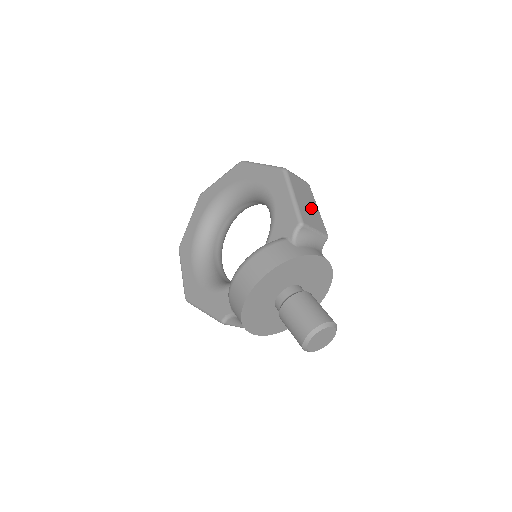
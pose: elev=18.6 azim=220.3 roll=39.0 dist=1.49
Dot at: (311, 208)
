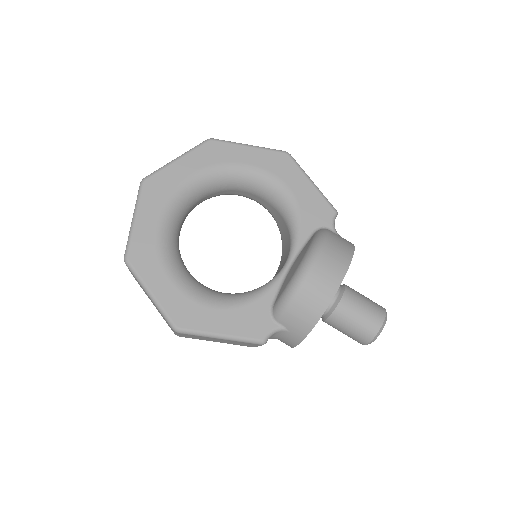
Dot at: occluded
